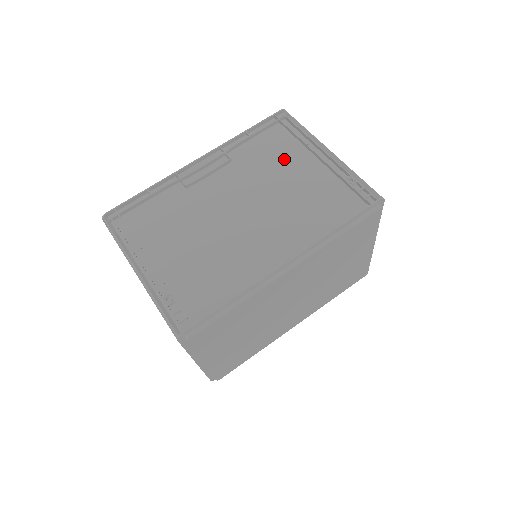
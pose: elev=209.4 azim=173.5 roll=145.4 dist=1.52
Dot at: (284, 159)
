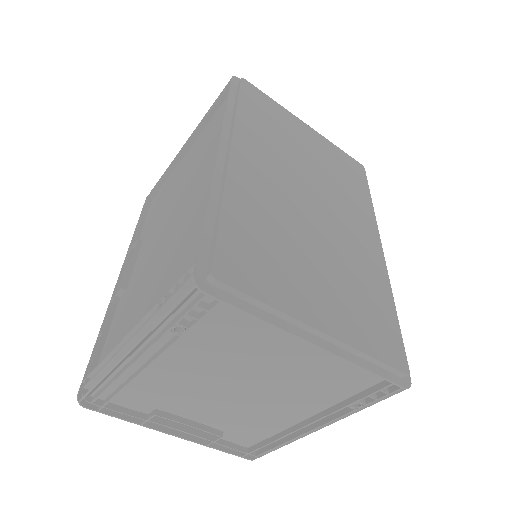
Dot at: (169, 186)
